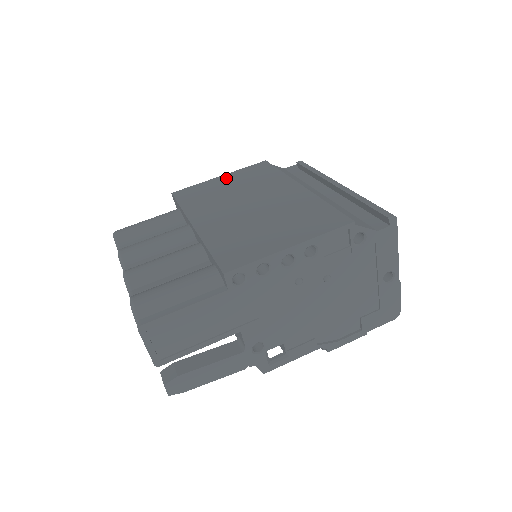
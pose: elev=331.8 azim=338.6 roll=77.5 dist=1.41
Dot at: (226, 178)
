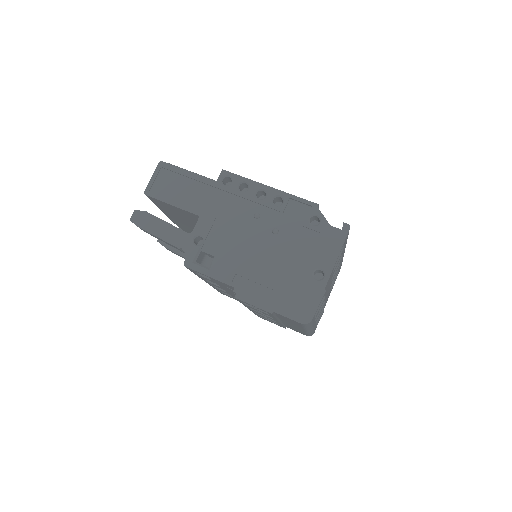
Dot at: occluded
